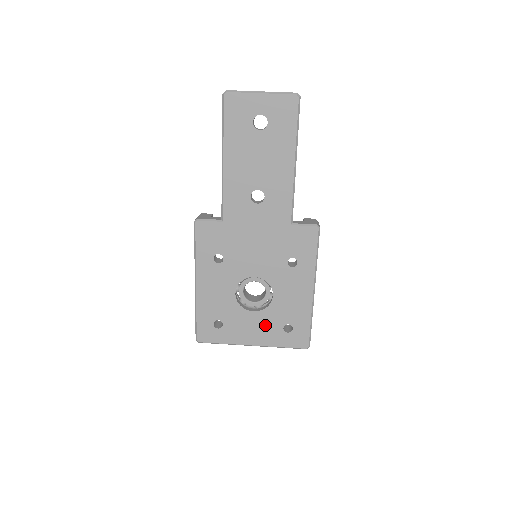
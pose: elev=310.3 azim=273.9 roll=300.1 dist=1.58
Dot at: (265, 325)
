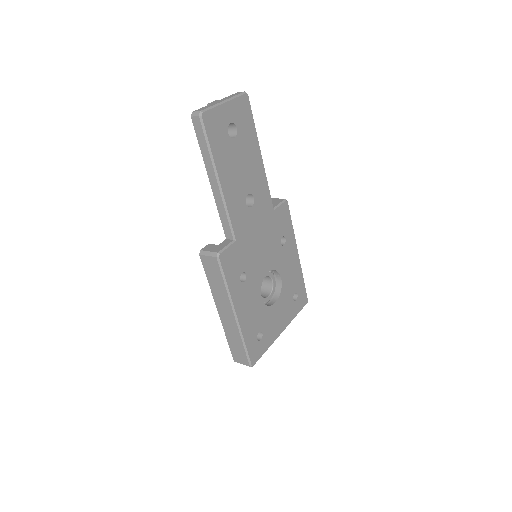
Dot at: (284, 307)
